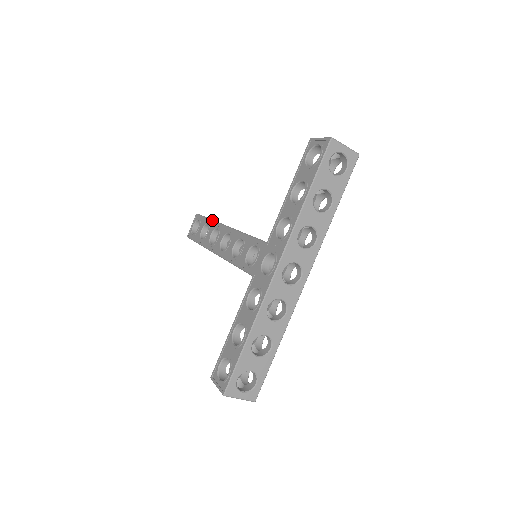
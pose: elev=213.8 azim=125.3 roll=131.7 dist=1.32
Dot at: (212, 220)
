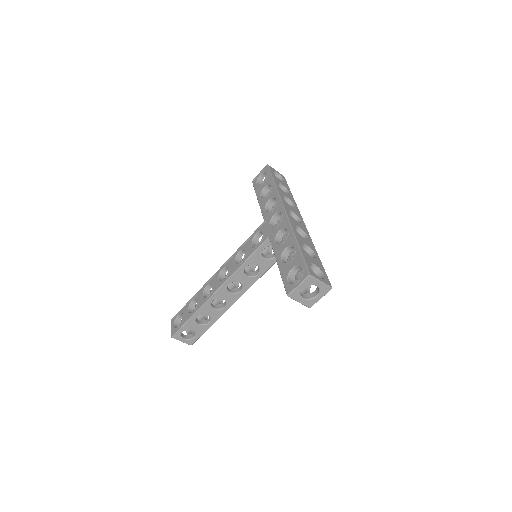
Dot at: occluded
